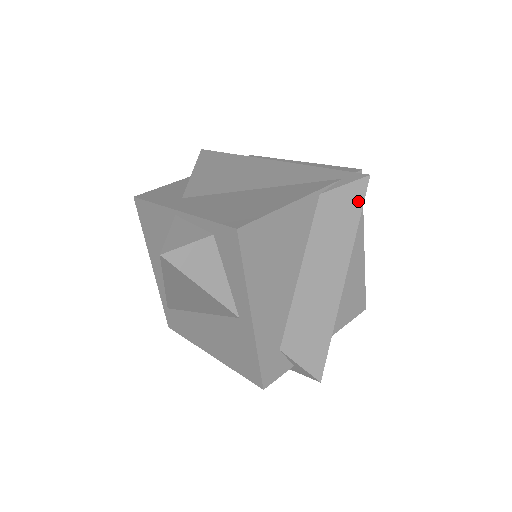
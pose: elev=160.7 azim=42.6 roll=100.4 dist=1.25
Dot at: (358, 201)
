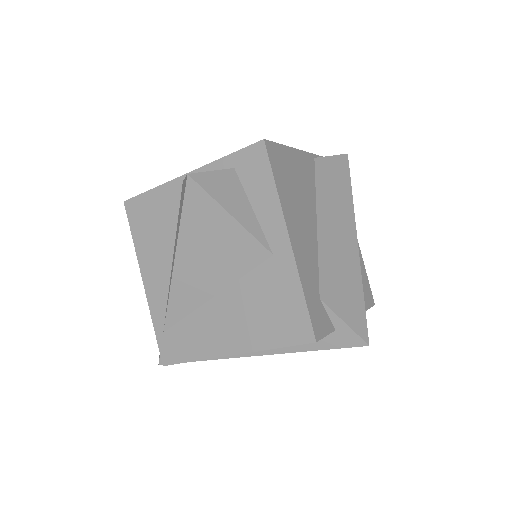
Dot at: (345, 171)
